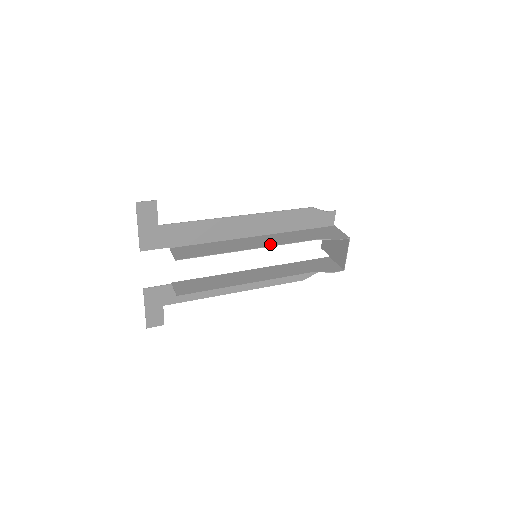
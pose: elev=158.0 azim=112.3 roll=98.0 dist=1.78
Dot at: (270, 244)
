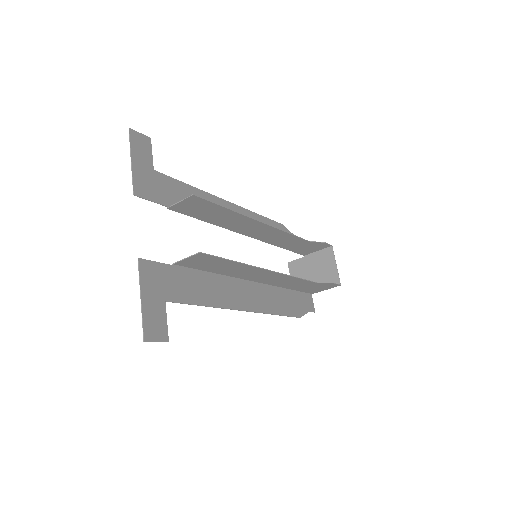
Dot at: (272, 229)
